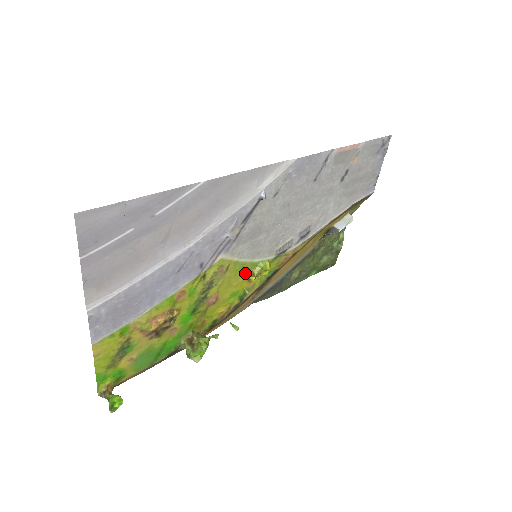
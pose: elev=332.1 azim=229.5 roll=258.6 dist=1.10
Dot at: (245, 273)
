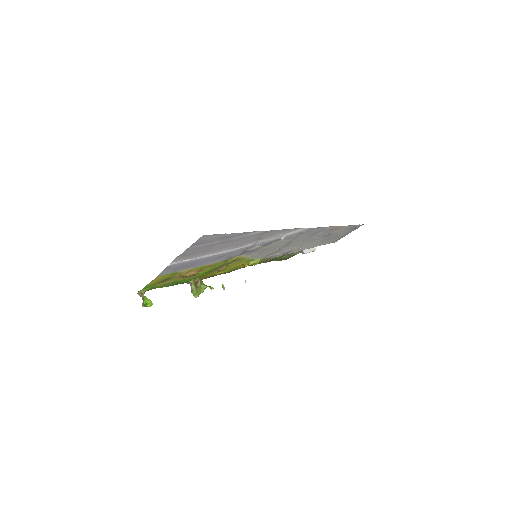
Dot at: (245, 262)
